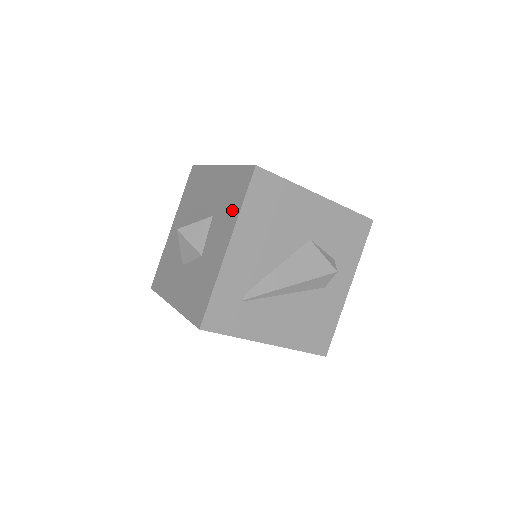
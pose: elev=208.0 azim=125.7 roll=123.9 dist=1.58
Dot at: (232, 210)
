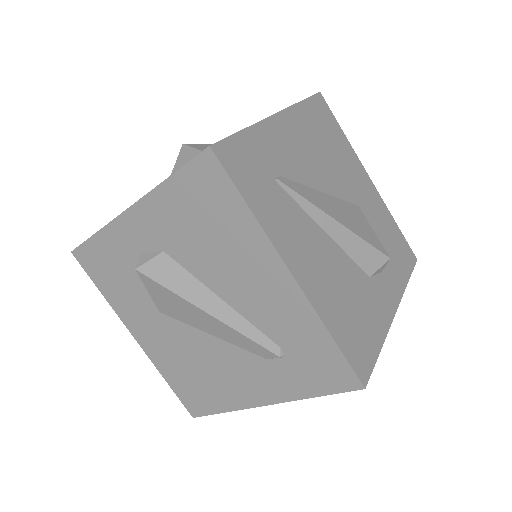
Dot at: occluded
